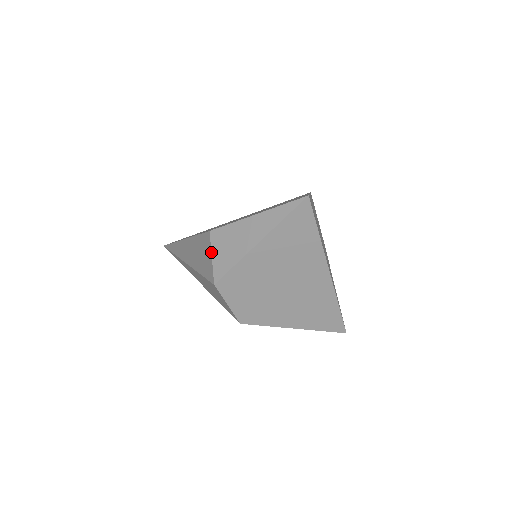
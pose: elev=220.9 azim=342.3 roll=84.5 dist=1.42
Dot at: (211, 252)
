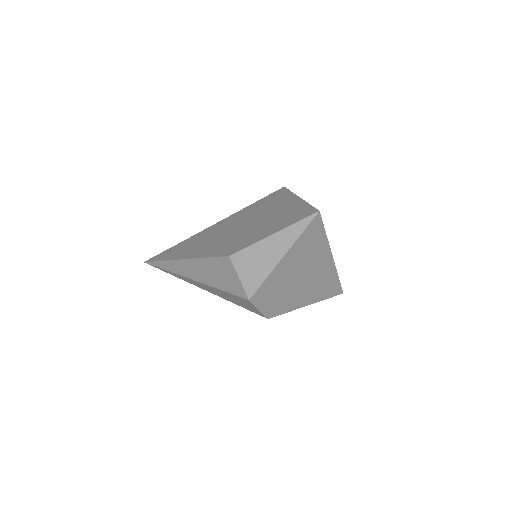
Dot at: (237, 274)
